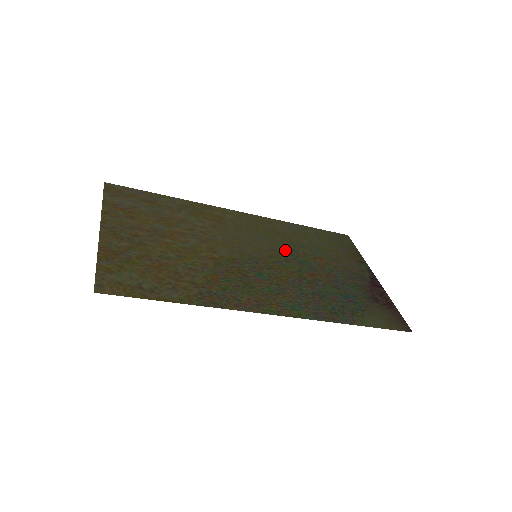
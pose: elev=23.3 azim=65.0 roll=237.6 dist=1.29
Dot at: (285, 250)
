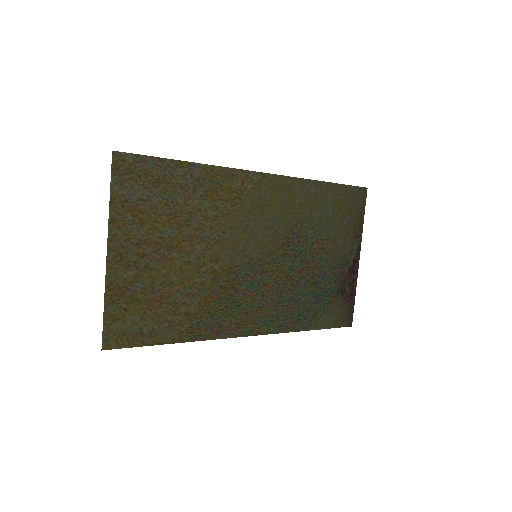
Dot at: (289, 237)
